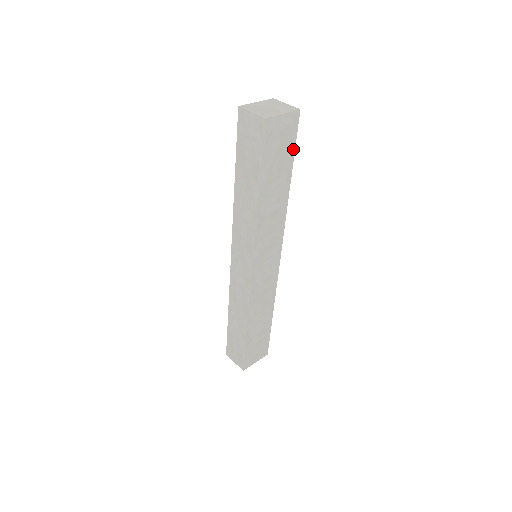
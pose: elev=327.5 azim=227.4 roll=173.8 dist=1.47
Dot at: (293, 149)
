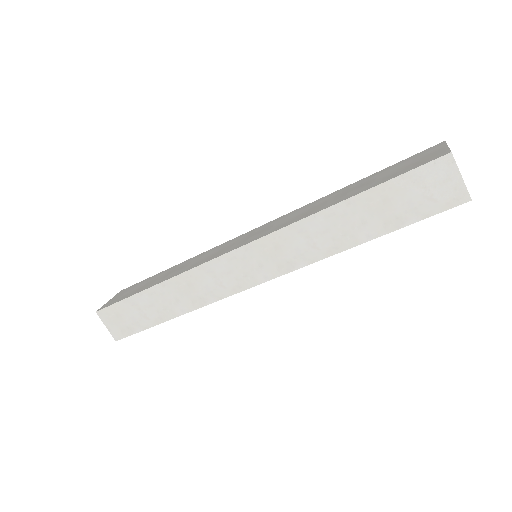
Dot at: occluded
